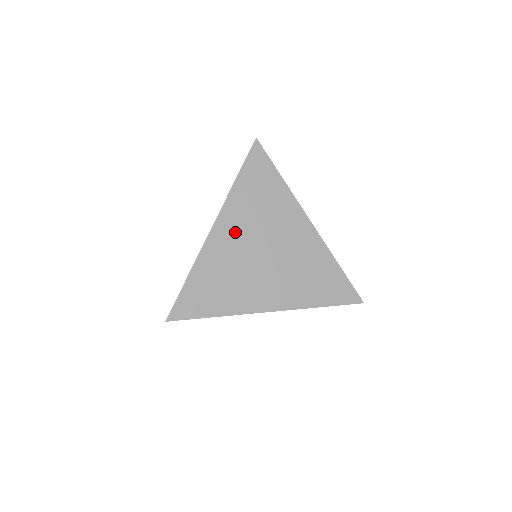
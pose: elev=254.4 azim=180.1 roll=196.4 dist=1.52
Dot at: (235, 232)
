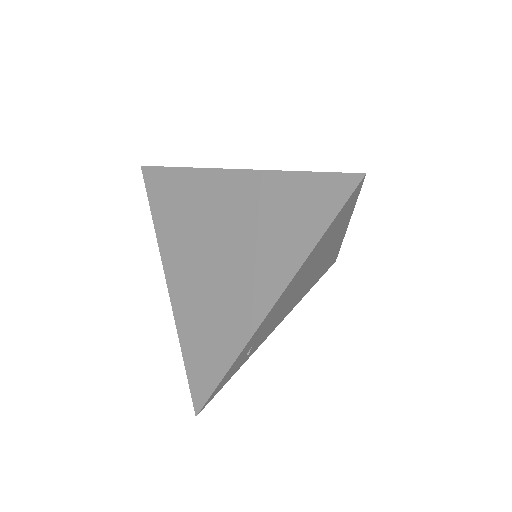
Dot at: (183, 265)
